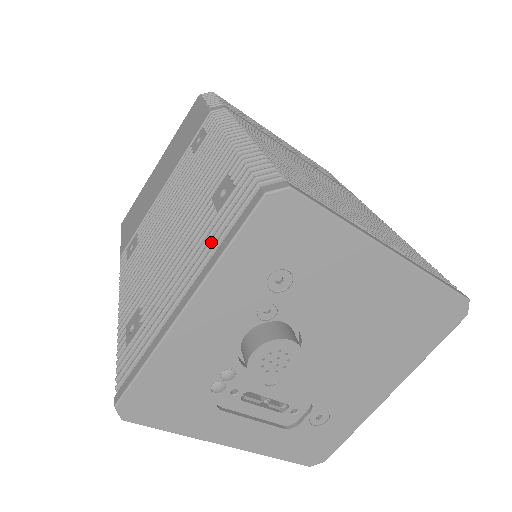
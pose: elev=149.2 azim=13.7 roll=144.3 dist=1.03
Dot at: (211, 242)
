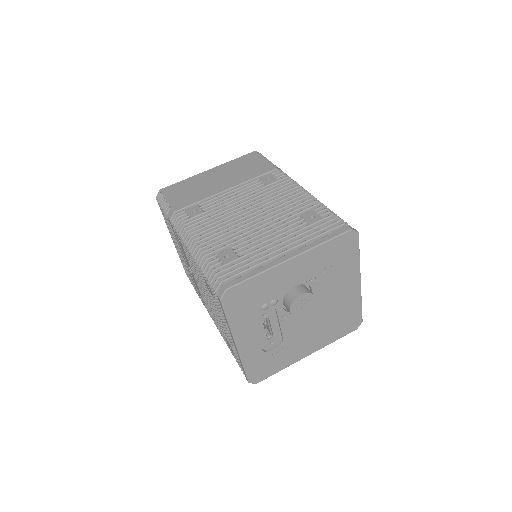
Dot at: (308, 236)
